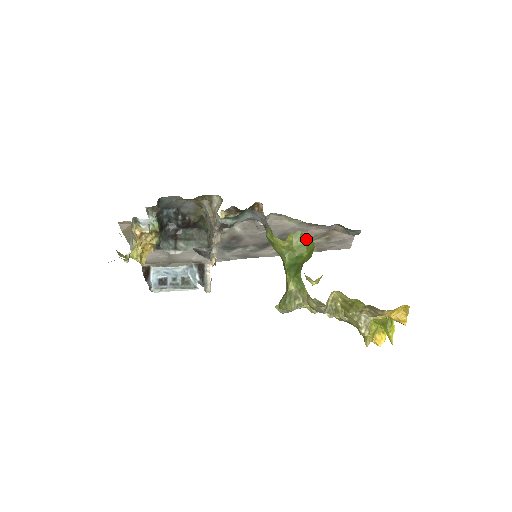
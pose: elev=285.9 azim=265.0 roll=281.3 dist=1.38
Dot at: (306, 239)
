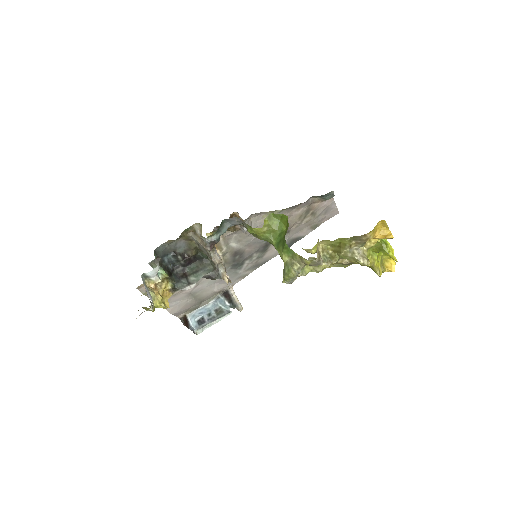
Dot at: (279, 216)
